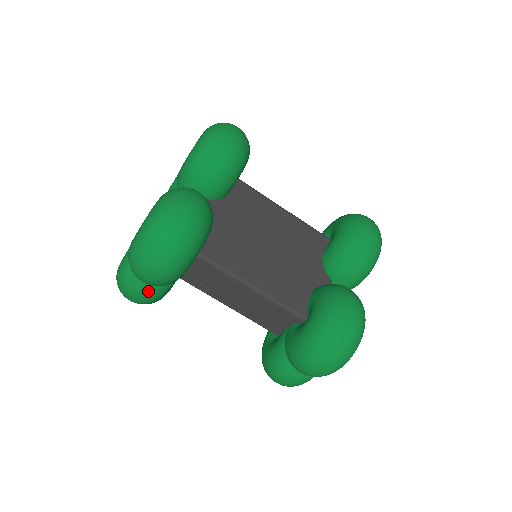
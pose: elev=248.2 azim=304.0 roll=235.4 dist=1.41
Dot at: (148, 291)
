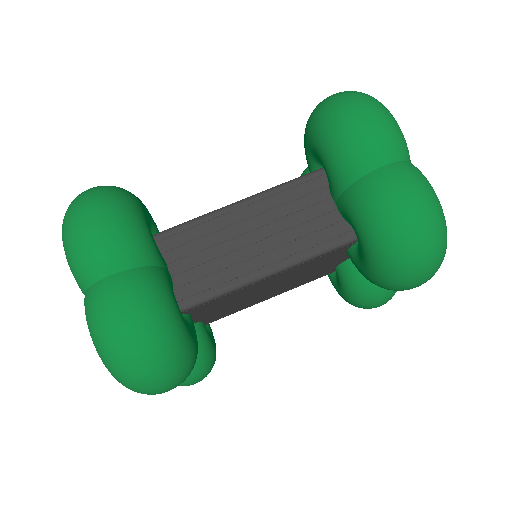
Dot at: (127, 281)
